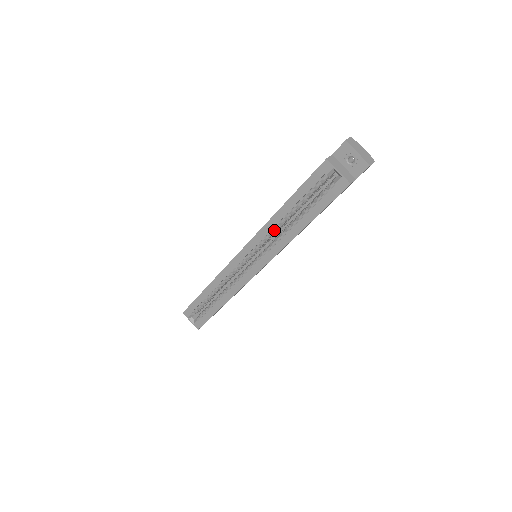
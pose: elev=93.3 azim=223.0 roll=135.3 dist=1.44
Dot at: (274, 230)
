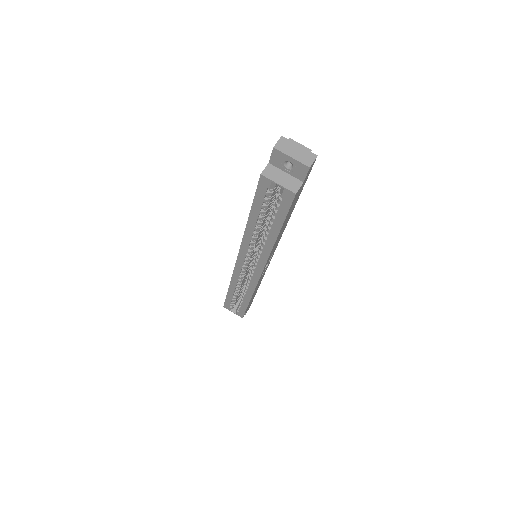
Dot at: (254, 240)
